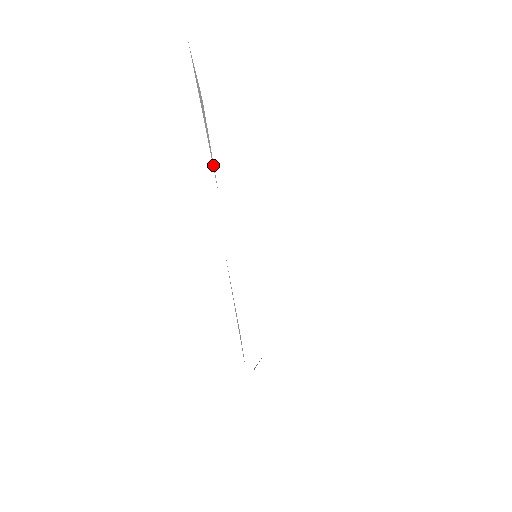
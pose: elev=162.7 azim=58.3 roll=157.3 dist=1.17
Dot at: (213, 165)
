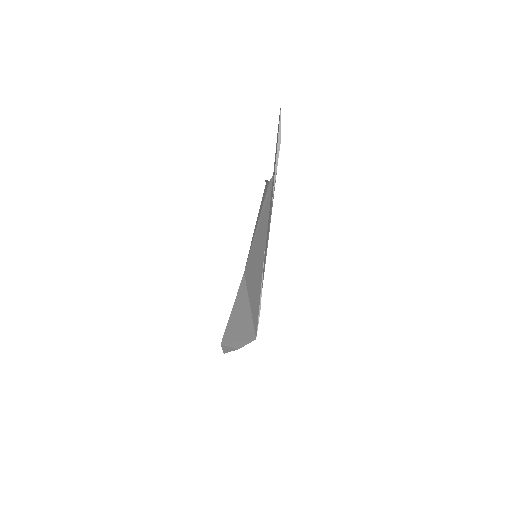
Dot at: (274, 185)
